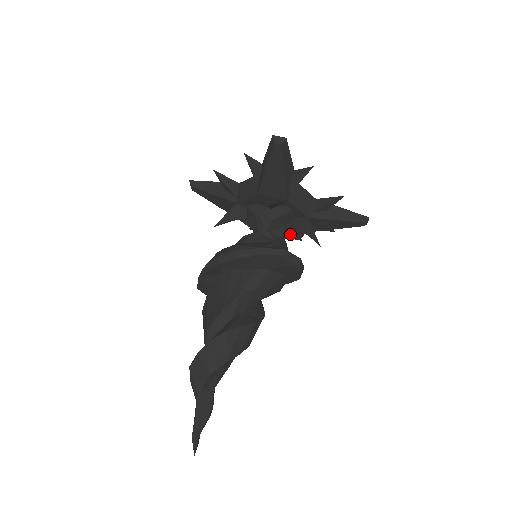
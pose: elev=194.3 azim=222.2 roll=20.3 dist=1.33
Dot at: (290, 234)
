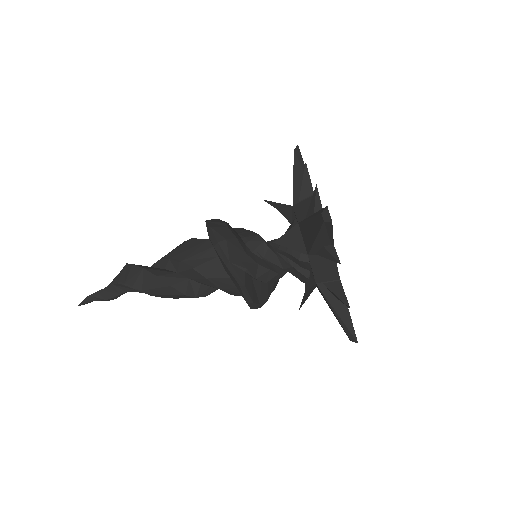
Dot at: (296, 274)
